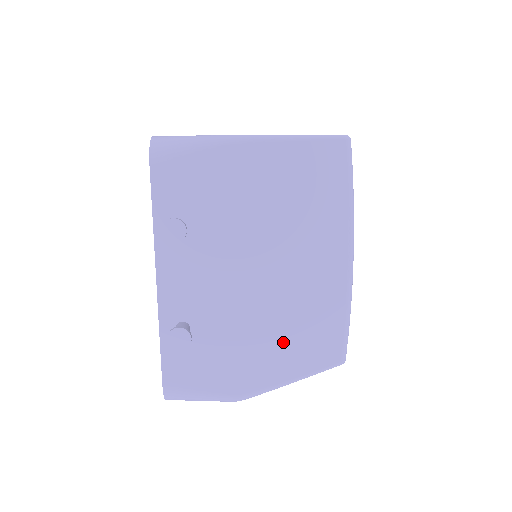
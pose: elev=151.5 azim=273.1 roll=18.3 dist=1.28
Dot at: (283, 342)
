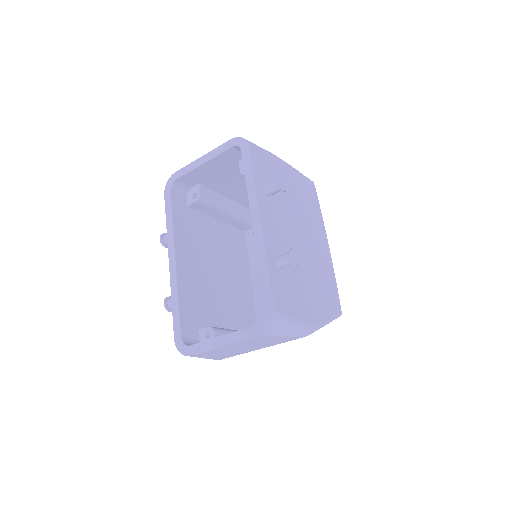
Dot at: (319, 290)
